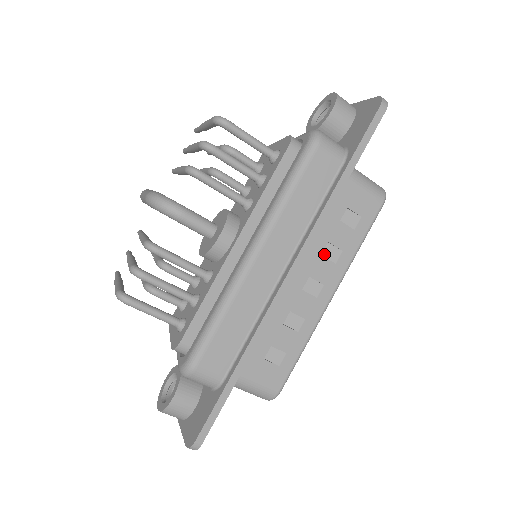
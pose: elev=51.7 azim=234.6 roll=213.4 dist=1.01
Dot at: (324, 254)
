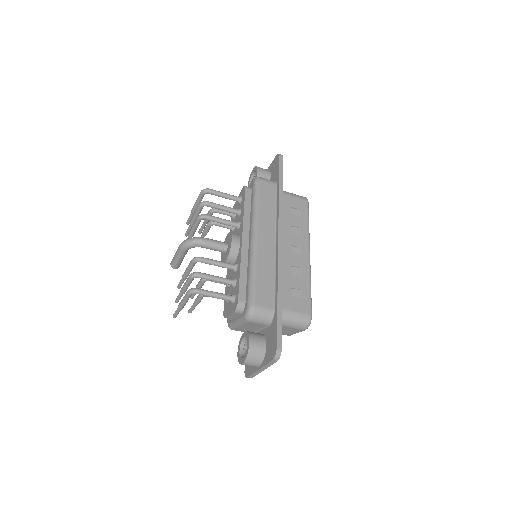
Dot at: (292, 233)
